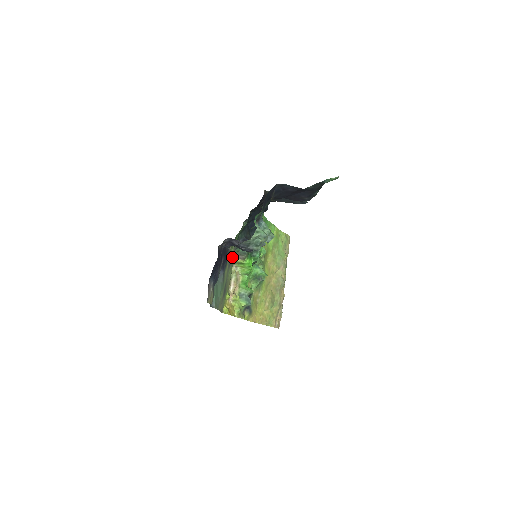
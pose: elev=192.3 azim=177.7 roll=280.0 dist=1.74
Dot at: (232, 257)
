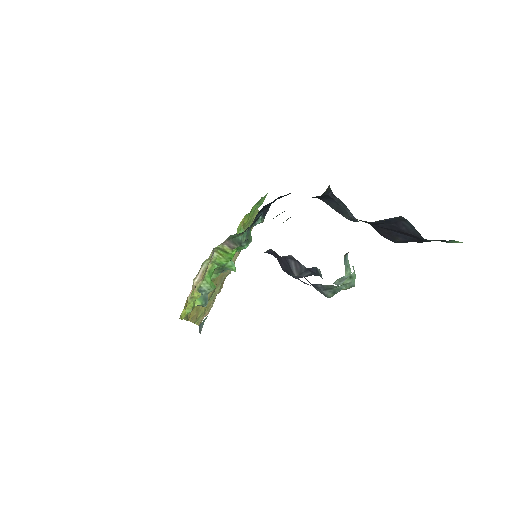
Dot at: occluded
